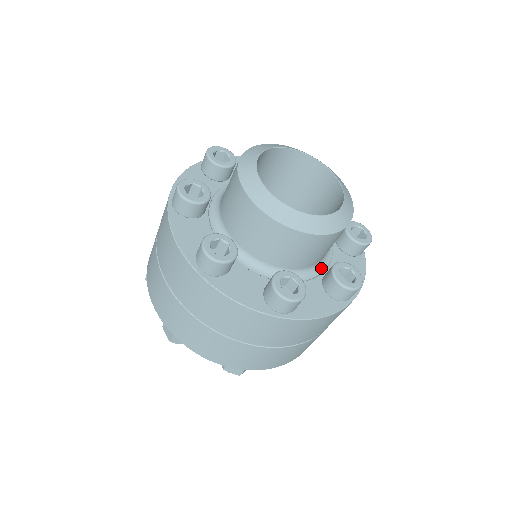
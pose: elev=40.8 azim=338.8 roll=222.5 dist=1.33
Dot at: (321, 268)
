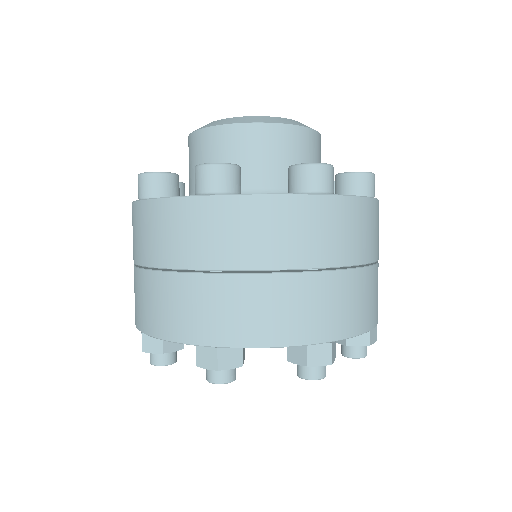
Dot at: occluded
